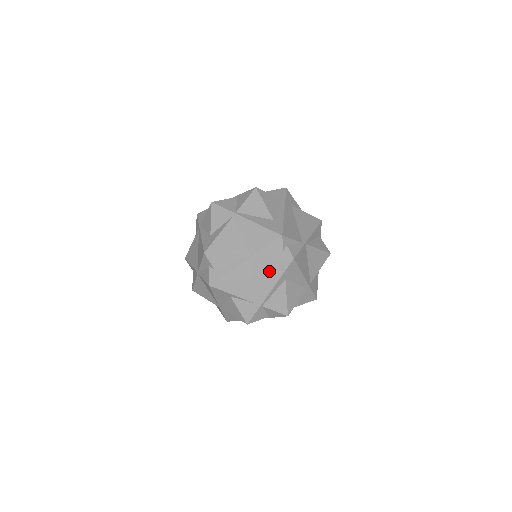
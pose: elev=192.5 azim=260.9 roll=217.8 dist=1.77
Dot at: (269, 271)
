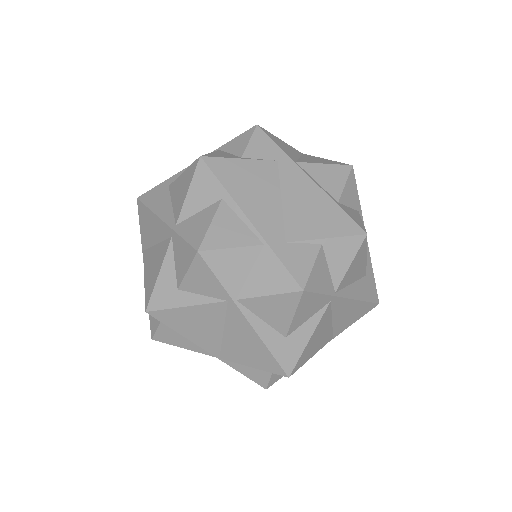
Dot at: occluded
